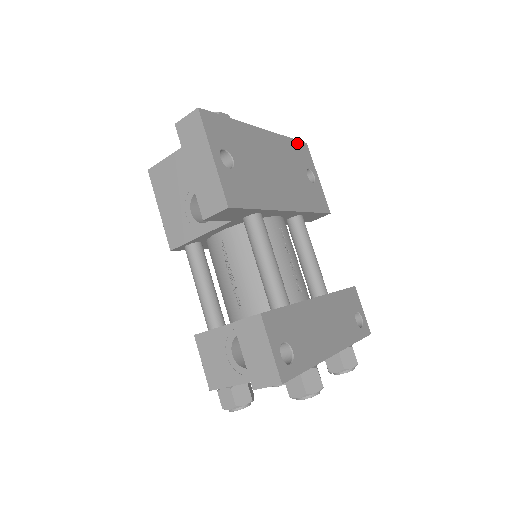
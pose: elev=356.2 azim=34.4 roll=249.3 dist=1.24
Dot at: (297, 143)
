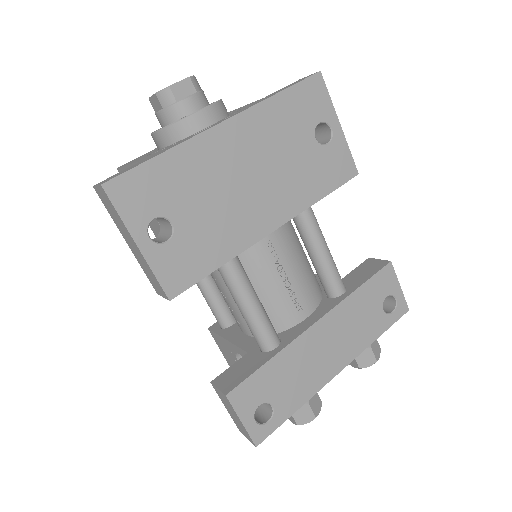
Dot at: (298, 89)
